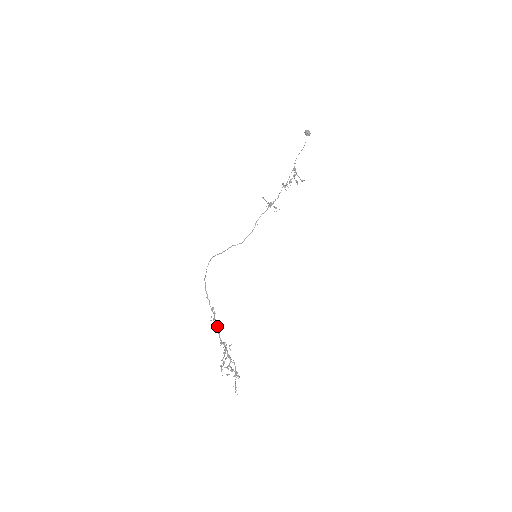
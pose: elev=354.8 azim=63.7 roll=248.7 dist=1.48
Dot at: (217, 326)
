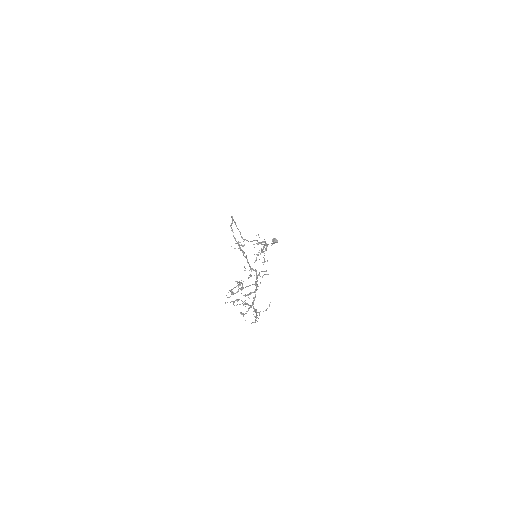
Dot at: occluded
